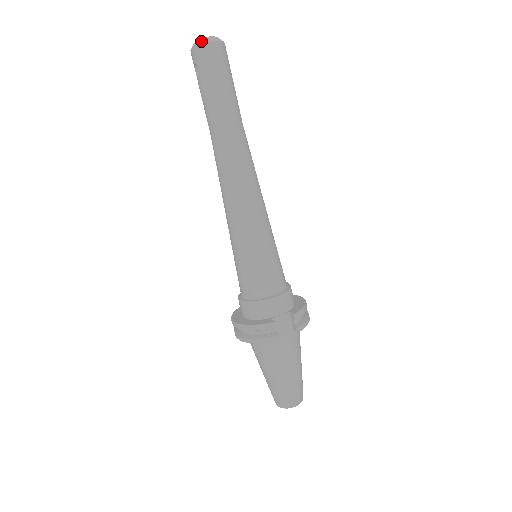
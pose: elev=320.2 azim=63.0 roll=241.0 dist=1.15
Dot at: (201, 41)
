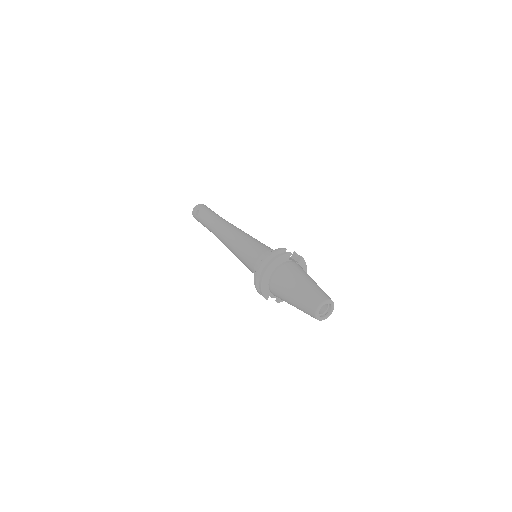
Dot at: occluded
